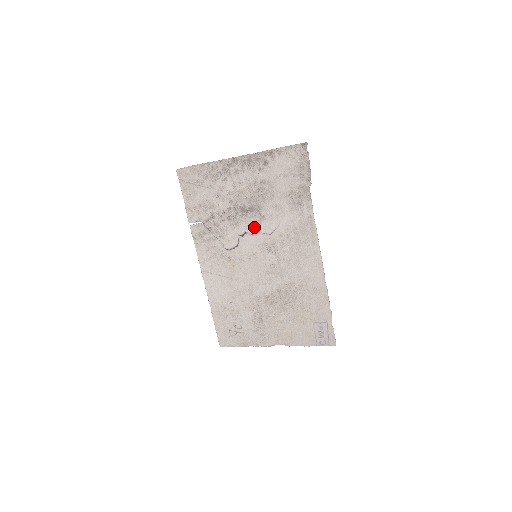
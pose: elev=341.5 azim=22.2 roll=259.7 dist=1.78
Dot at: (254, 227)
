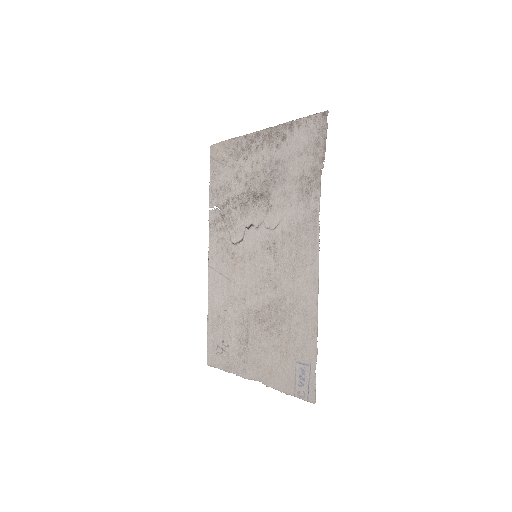
Dot at: (260, 218)
